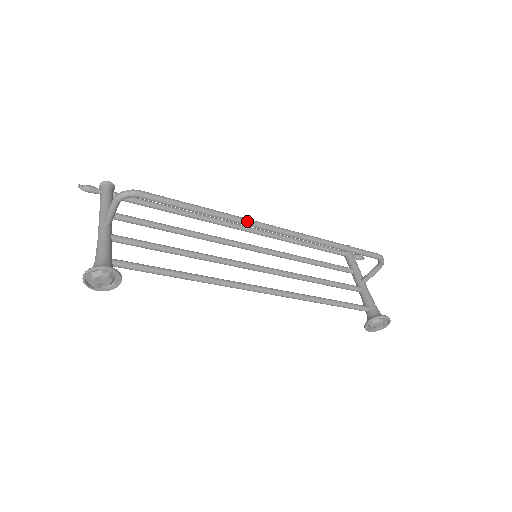
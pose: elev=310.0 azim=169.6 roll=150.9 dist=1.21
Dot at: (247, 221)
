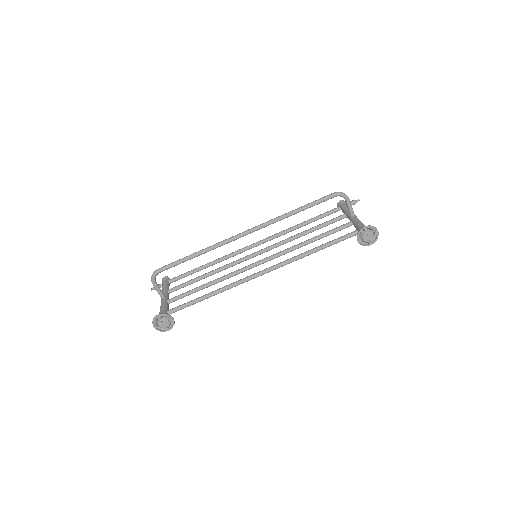
Dot at: (223, 242)
